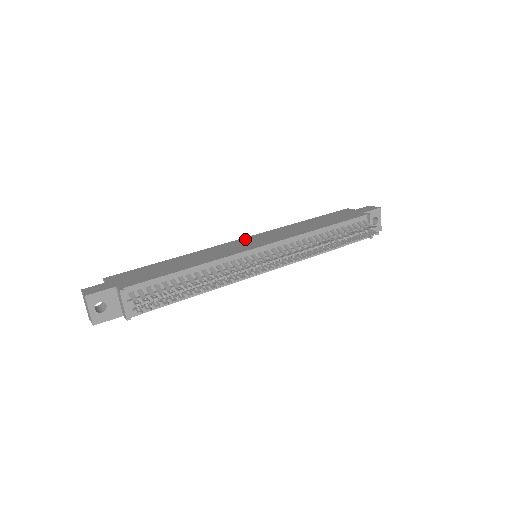
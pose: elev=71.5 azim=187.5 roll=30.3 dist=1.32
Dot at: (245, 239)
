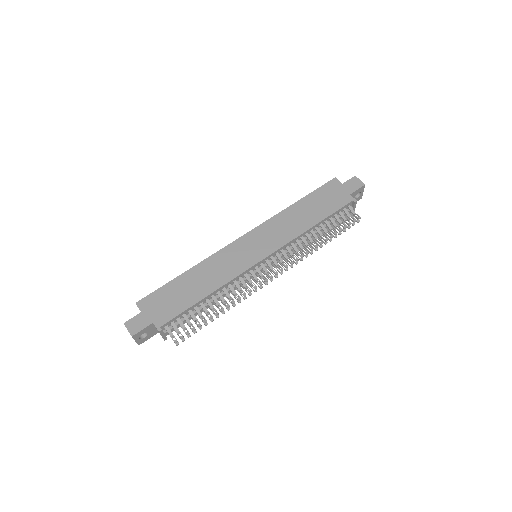
Dot at: (246, 239)
